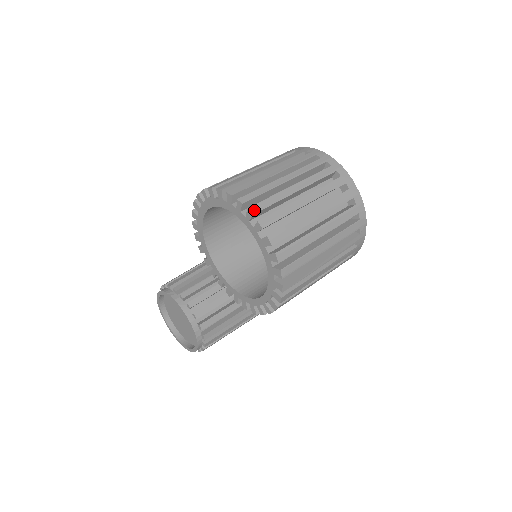
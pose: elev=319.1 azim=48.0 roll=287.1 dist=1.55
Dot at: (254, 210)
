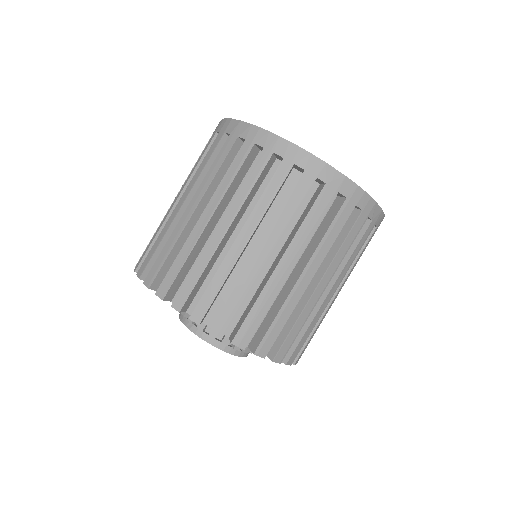
Dot at: (198, 316)
